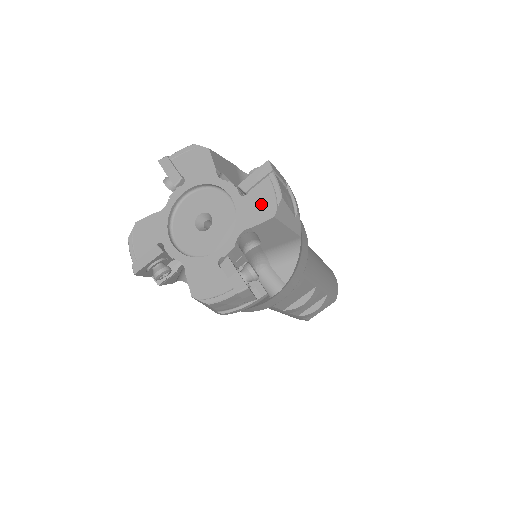
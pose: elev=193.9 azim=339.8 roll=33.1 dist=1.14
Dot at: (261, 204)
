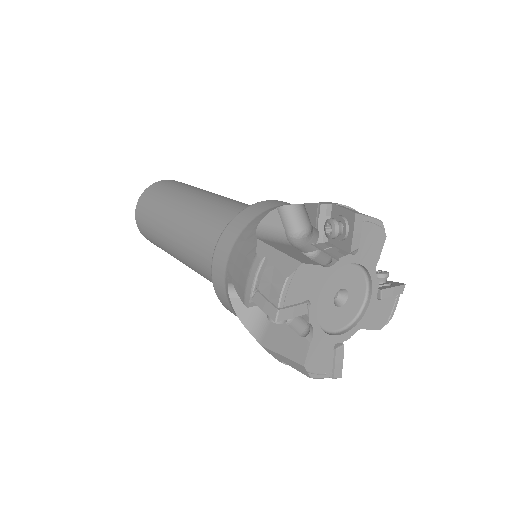
Dot at: (381, 314)
